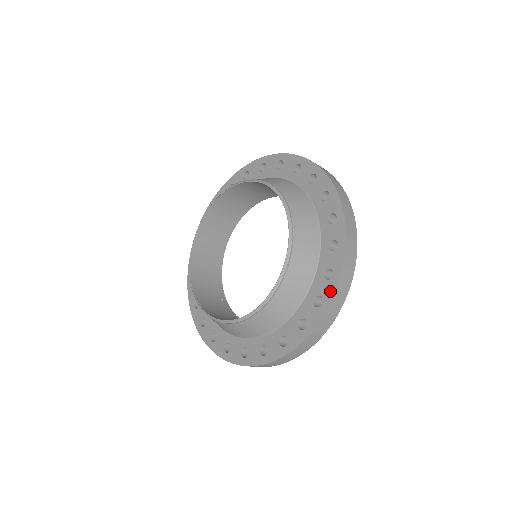
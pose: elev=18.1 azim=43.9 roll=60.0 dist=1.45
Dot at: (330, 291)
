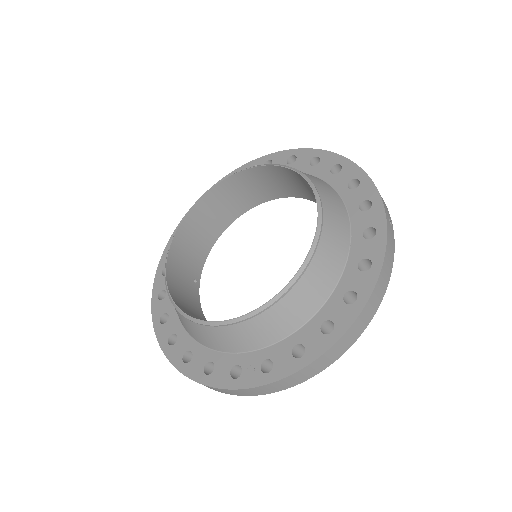
Dot at: (319, 348)
